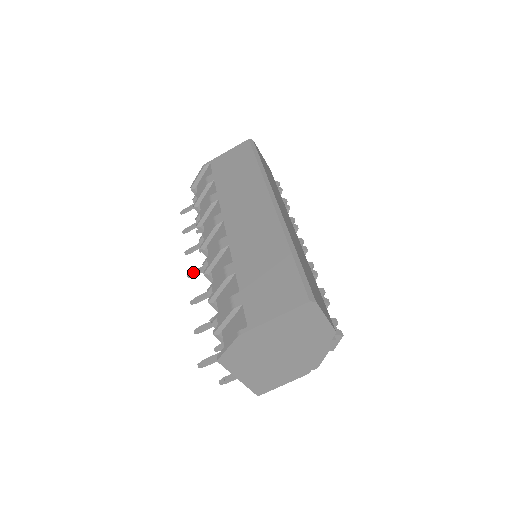
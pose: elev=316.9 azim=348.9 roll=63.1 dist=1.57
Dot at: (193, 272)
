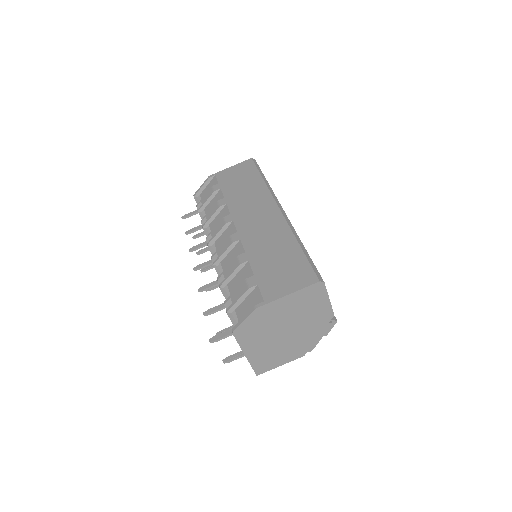
Dot at: (199, 266)
